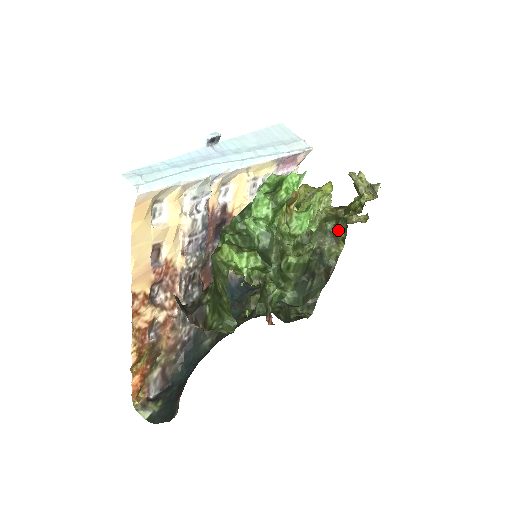
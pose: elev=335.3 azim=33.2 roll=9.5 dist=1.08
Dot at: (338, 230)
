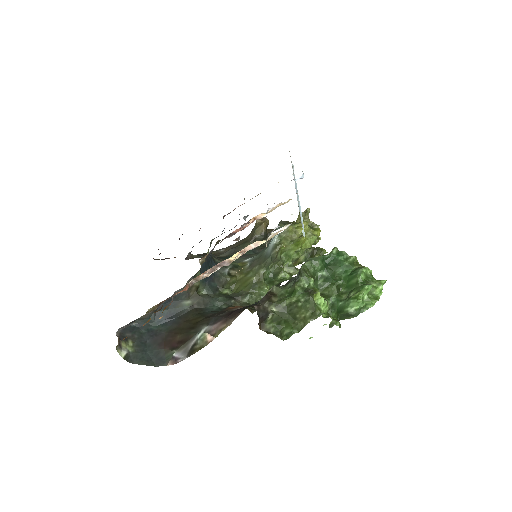
Dot at: occluded
